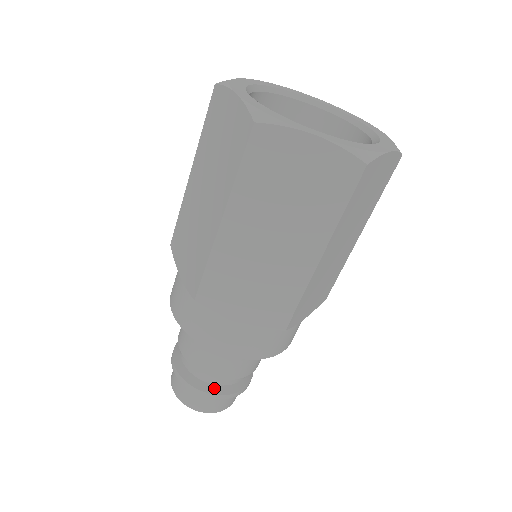
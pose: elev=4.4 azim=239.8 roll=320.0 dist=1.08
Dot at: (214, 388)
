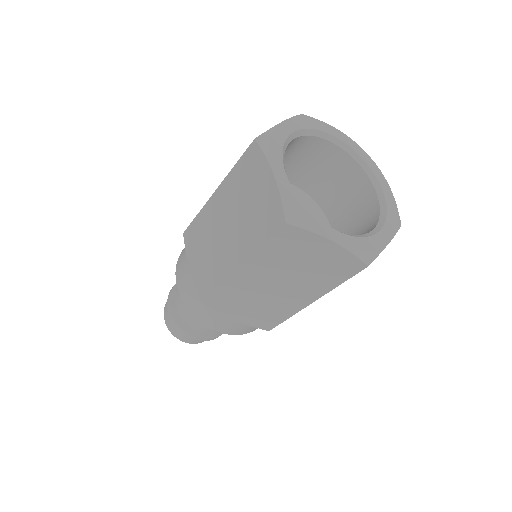
Dot at: (201, 334)
